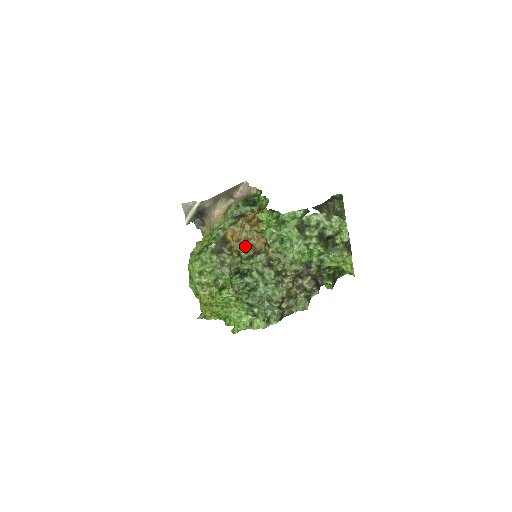
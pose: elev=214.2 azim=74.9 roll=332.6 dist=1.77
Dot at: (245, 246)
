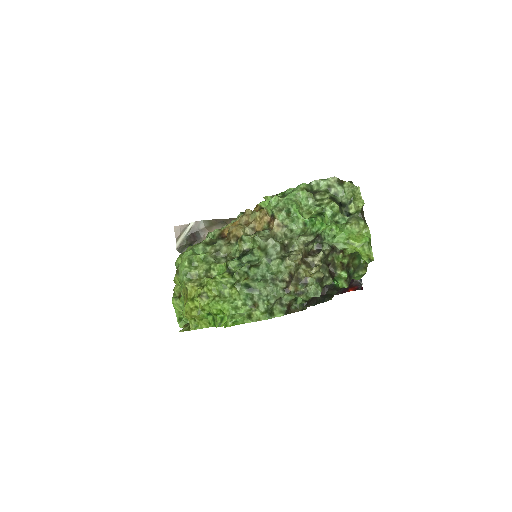
Dot at: (245, 230)
